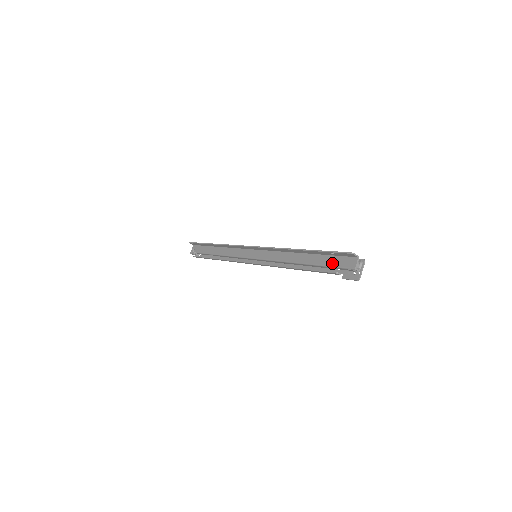
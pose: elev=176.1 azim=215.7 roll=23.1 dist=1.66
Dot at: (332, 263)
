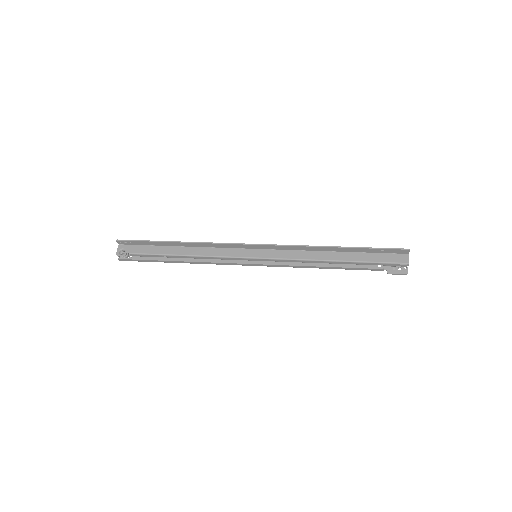
Dot at: (380, 259)
